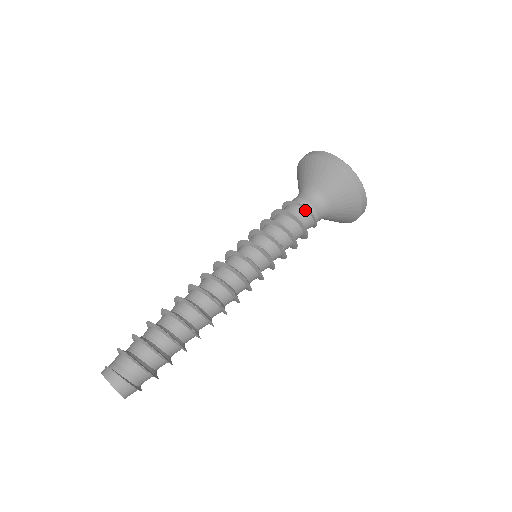
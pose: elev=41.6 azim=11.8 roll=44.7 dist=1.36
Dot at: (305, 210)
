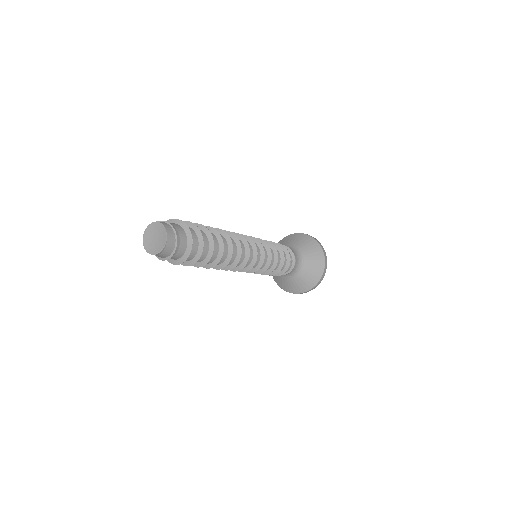
Dot at: (292, 261)
